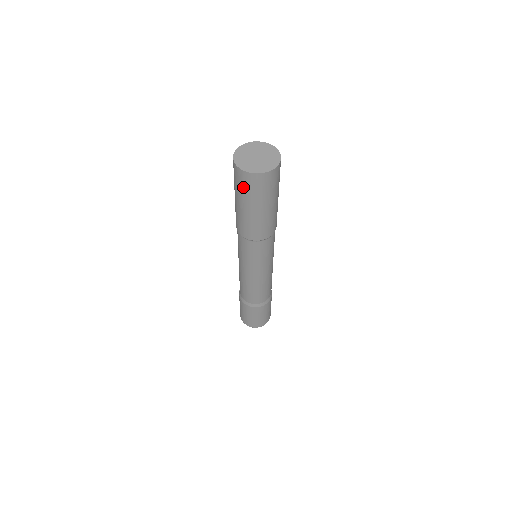
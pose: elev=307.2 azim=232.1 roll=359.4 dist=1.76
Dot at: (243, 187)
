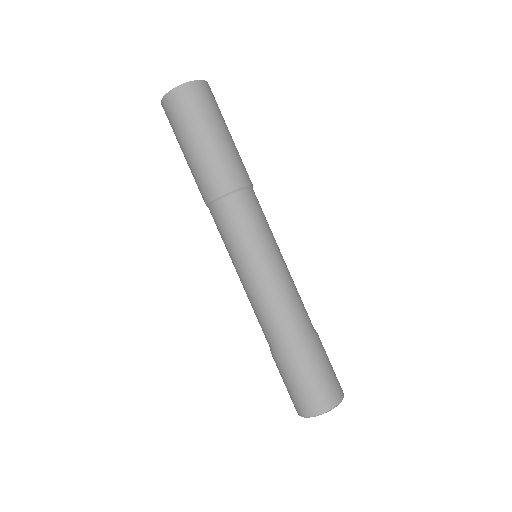
Dot at: (189, 110)
